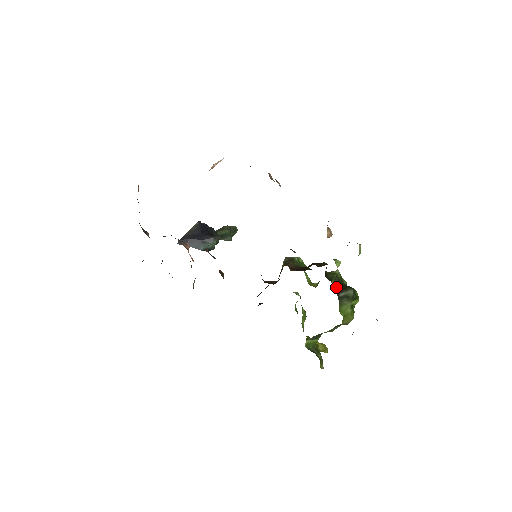
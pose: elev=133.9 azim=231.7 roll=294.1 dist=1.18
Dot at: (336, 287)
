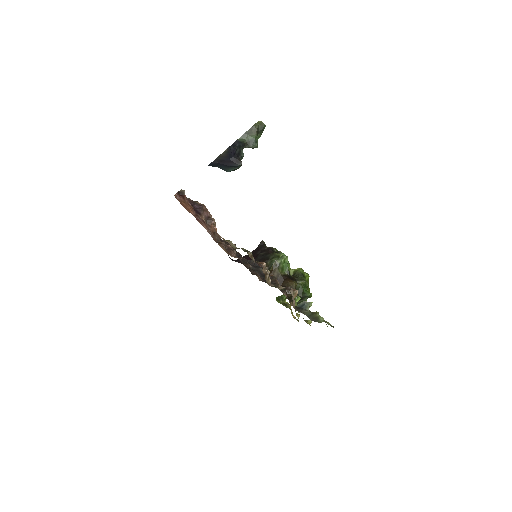
Dot at: occluded
